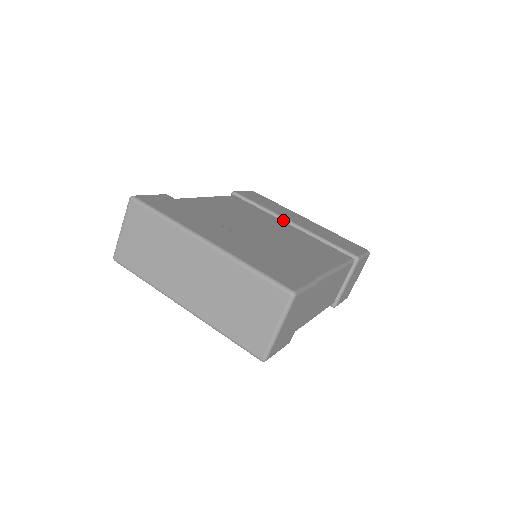
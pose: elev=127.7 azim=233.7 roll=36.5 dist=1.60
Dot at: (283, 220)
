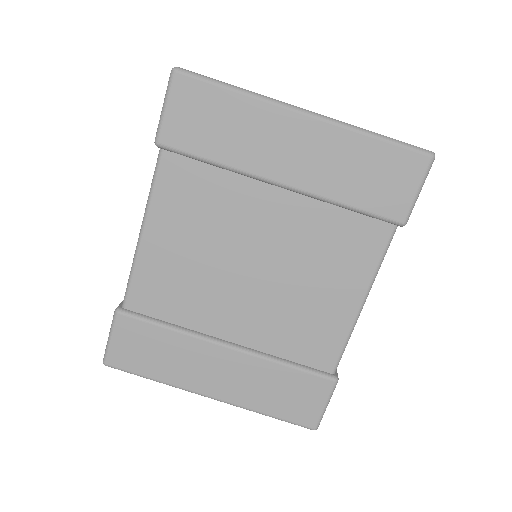
Dot at: (265, 183)
